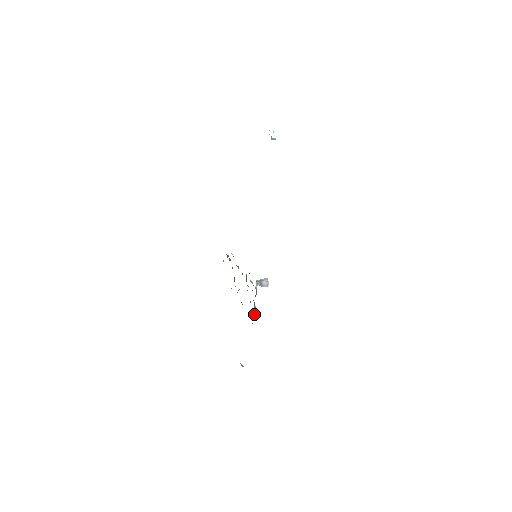
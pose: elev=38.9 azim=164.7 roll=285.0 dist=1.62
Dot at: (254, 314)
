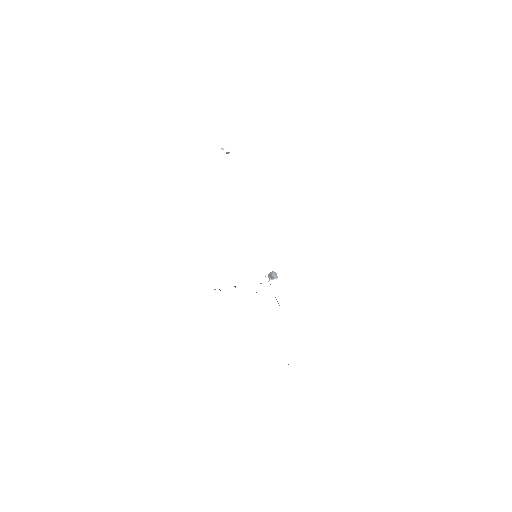
Dot at: occluded
